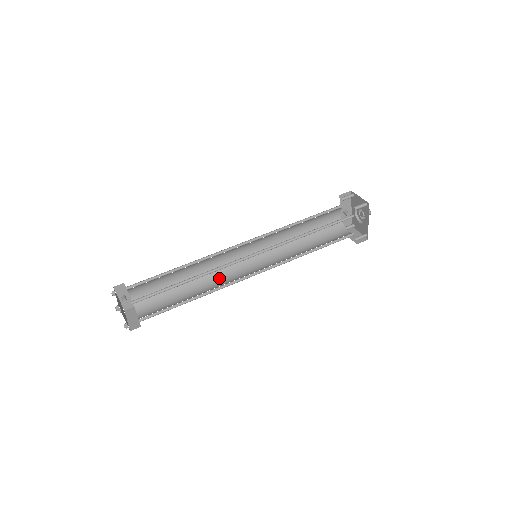
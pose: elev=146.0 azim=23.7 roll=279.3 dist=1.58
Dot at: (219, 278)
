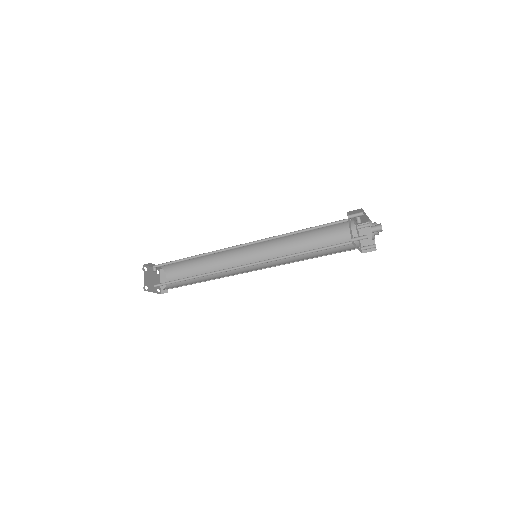
Dot at: (228, 261)
